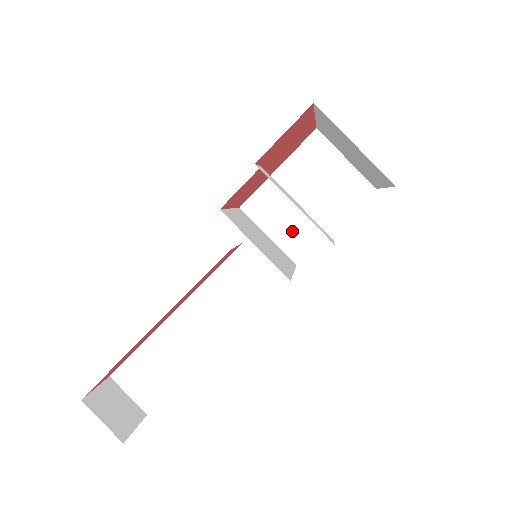
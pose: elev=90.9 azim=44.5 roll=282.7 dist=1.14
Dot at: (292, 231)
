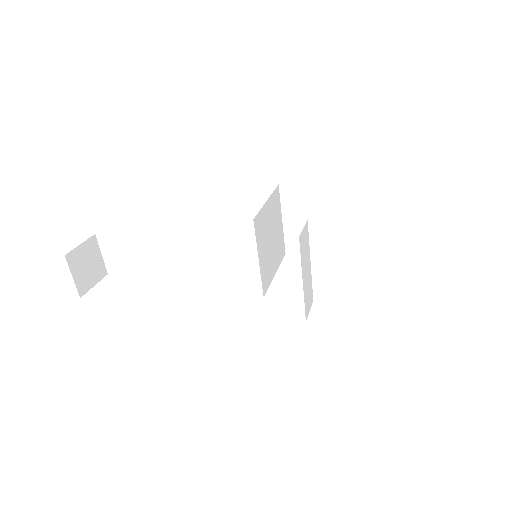
Dot at: occluded
